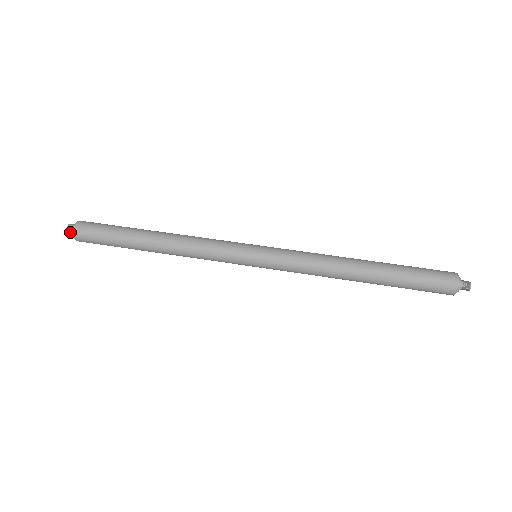
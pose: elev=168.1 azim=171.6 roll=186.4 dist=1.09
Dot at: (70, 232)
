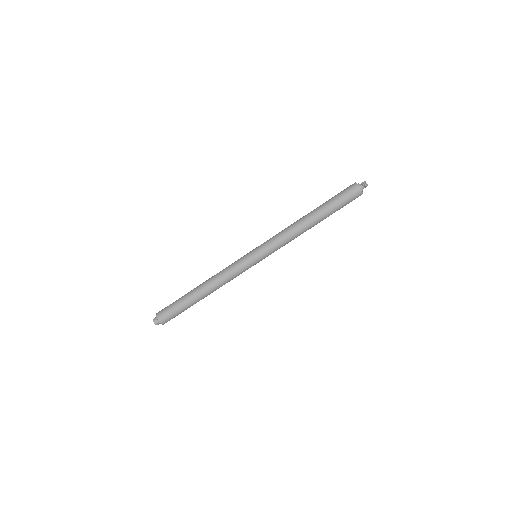
Dot at: (158, 324)
